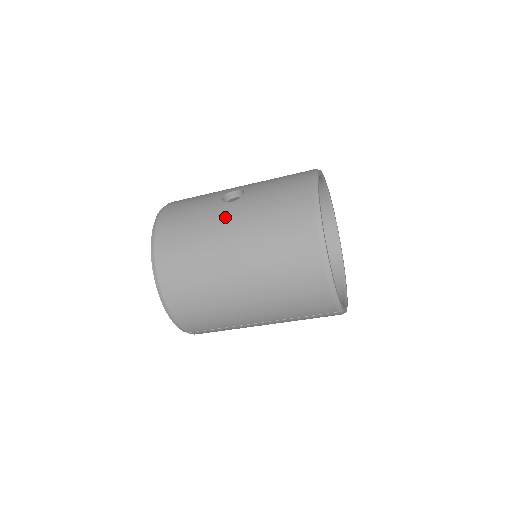
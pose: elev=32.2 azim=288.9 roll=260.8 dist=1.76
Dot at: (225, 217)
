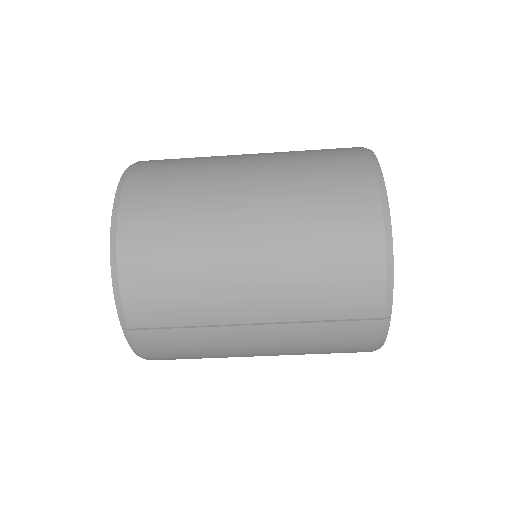
Dot at: (241, 158)
